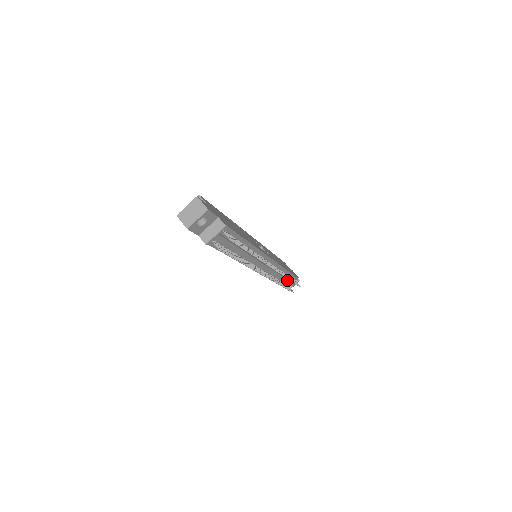
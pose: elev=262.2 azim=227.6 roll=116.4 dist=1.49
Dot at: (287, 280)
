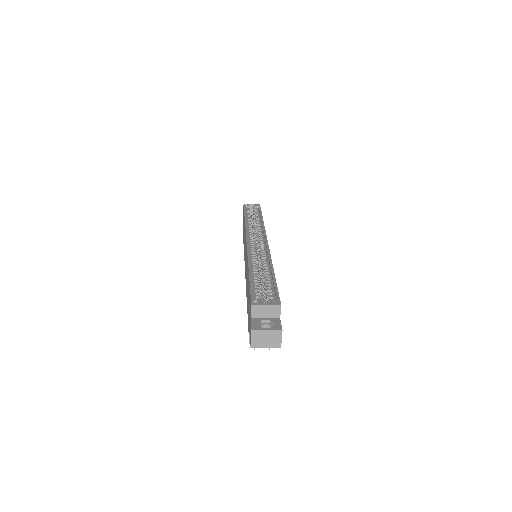
Dot at: occluded
